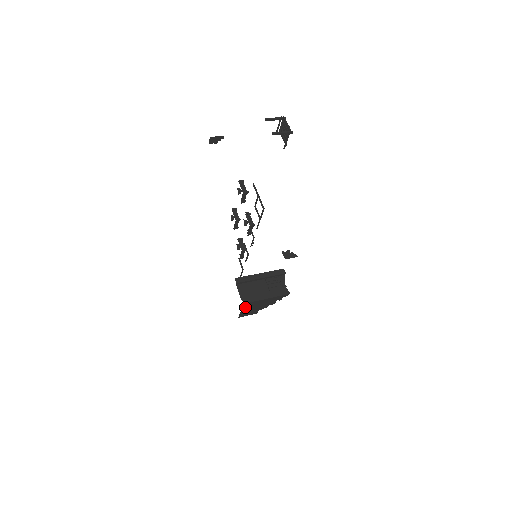
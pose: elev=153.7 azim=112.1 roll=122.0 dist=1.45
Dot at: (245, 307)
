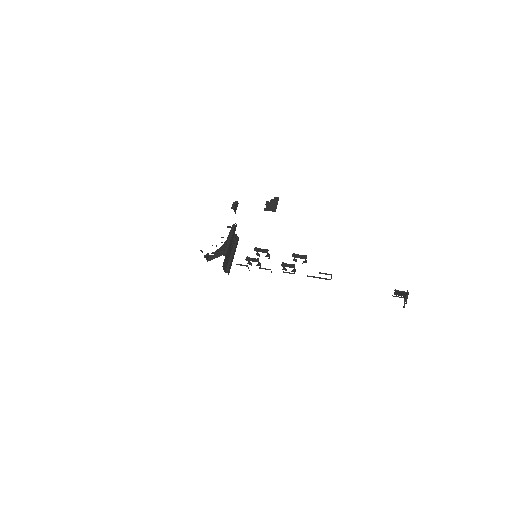
Dot at: occluded
